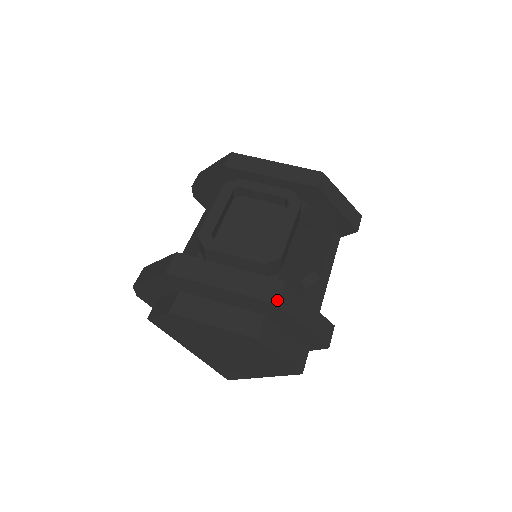
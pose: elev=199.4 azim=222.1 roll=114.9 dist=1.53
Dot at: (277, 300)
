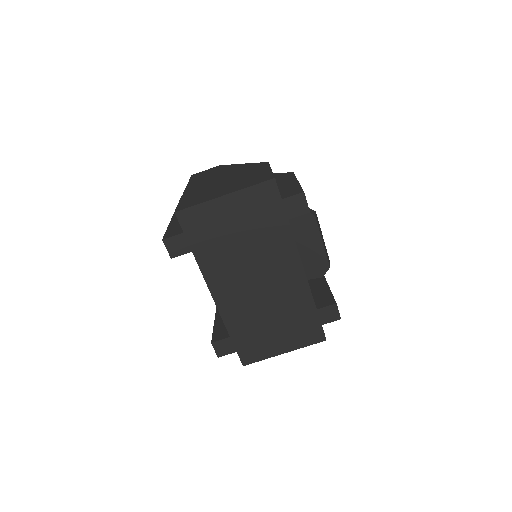
Dot at: occluded
